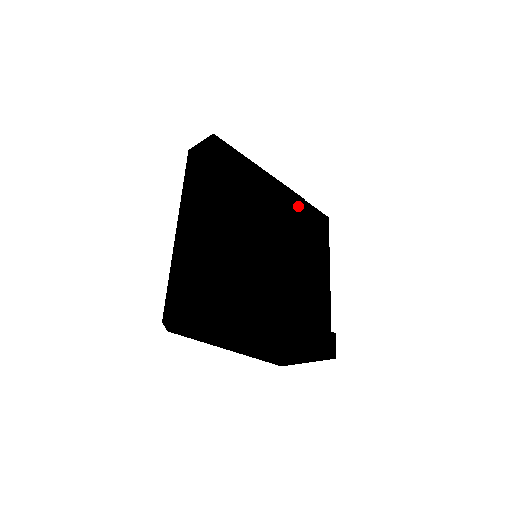
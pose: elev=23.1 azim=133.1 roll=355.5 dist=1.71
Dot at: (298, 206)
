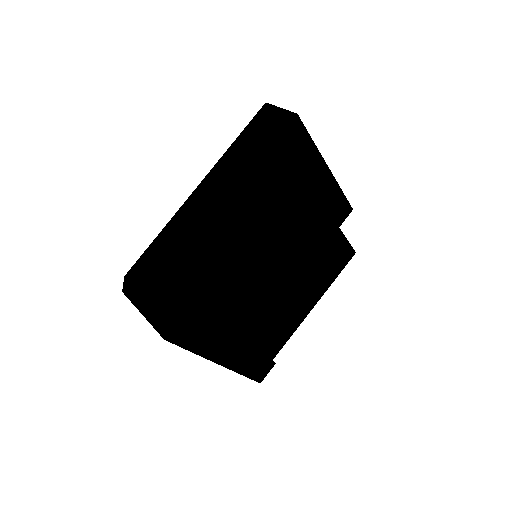
Dot at: (329, 237)
